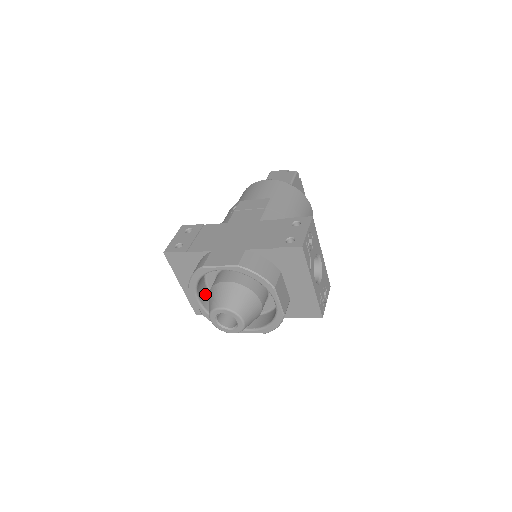
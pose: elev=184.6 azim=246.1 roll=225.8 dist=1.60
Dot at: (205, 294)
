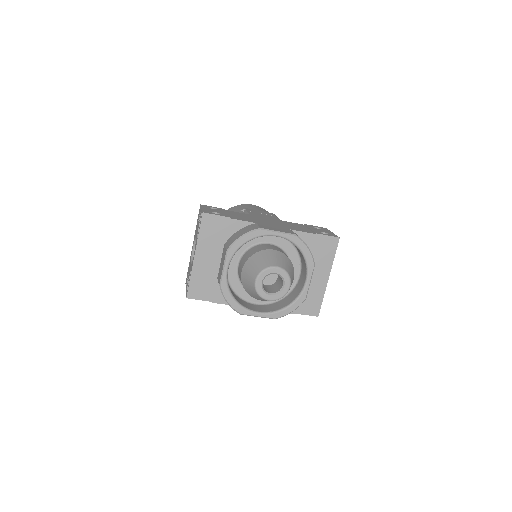
Dot at: occluded
